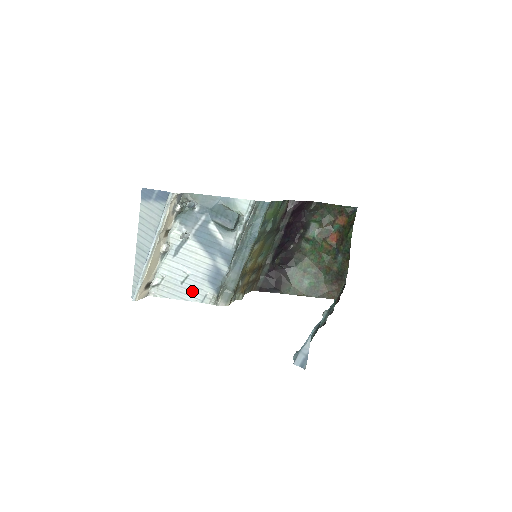
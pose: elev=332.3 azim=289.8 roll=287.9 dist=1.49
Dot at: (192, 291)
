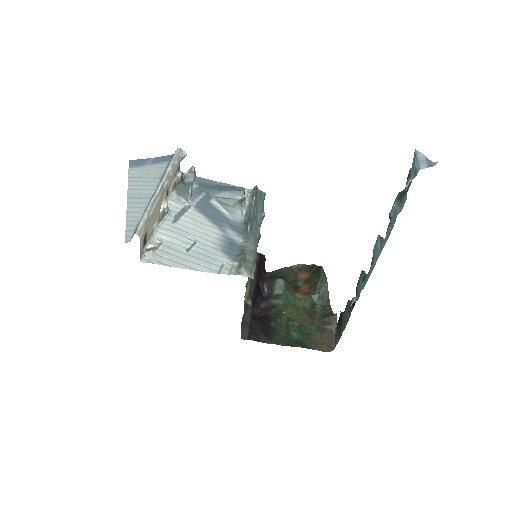
Dot at: (203, 260)
